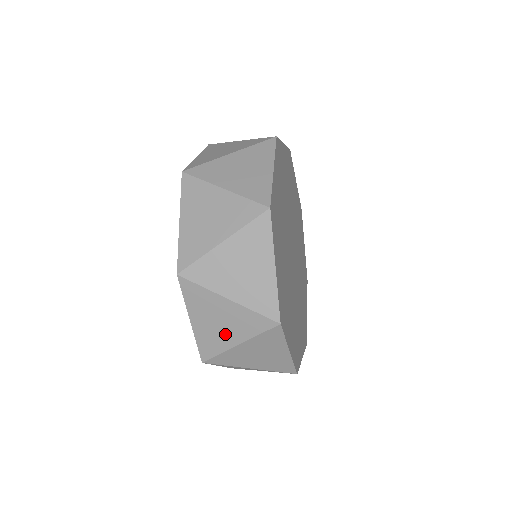
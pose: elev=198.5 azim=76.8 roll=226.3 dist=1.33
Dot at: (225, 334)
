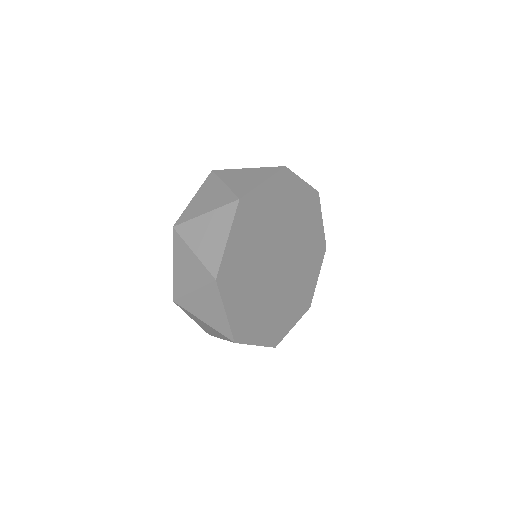
Dot at: occluded
